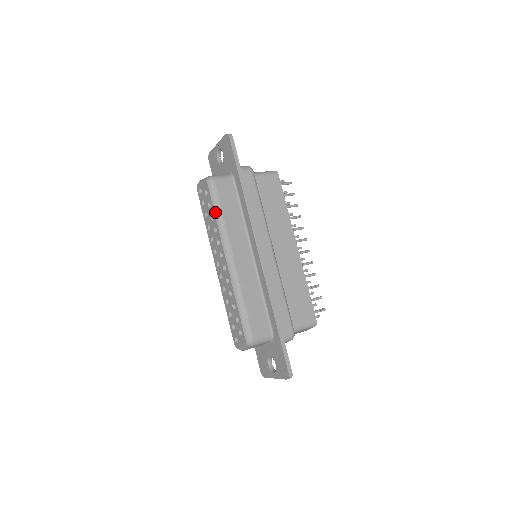
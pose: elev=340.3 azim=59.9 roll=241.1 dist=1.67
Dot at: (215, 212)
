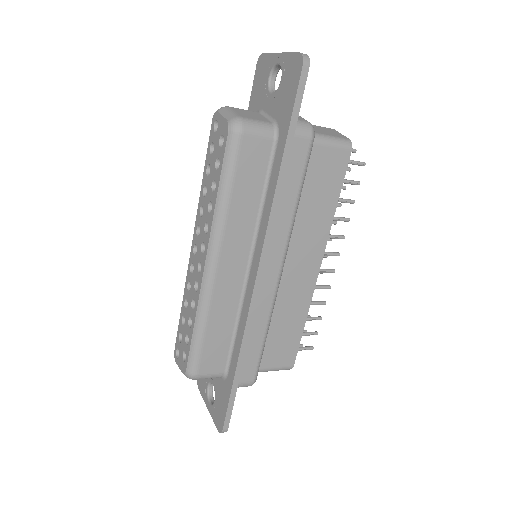
Dot at: (220, 185)
